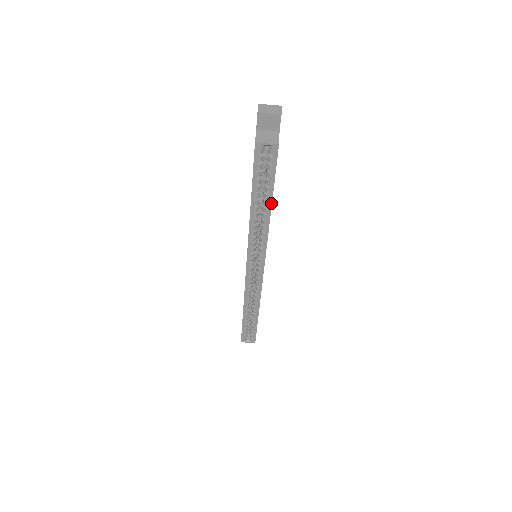
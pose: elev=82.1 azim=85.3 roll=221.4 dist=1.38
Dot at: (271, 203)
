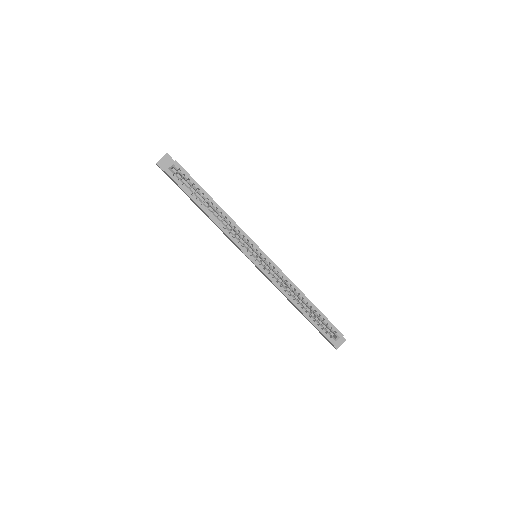
Dot at: (211, 198)
